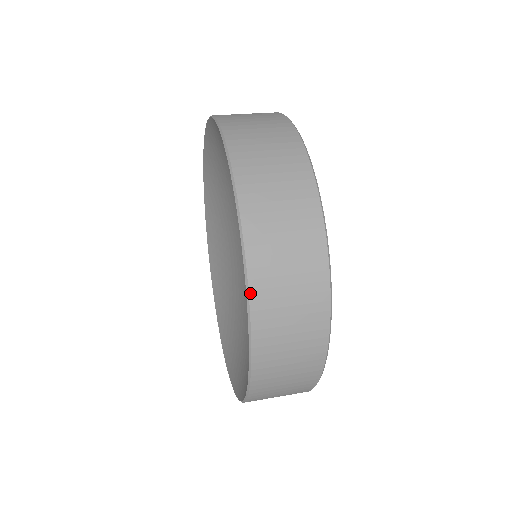
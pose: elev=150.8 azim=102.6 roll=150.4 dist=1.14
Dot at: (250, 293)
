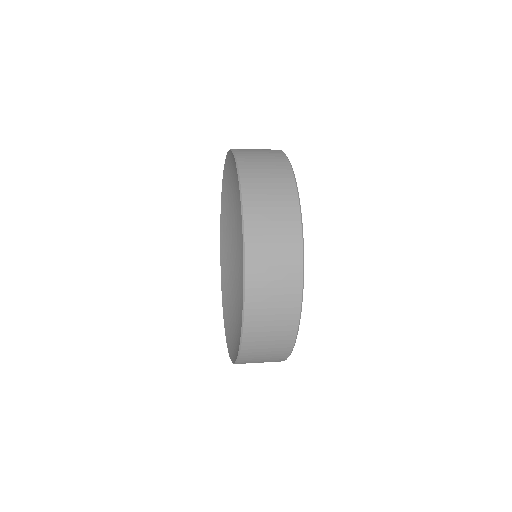
Dot at: (244, 329)
